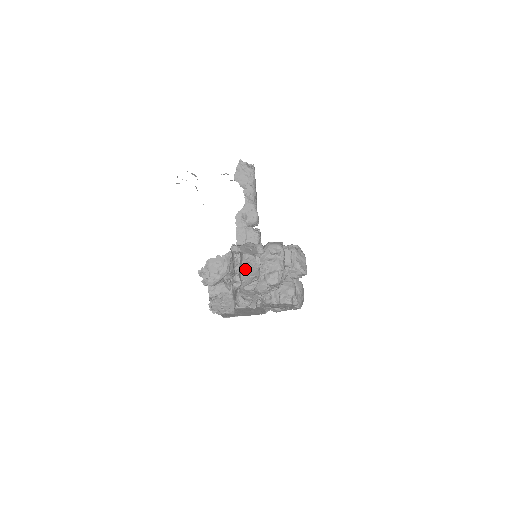
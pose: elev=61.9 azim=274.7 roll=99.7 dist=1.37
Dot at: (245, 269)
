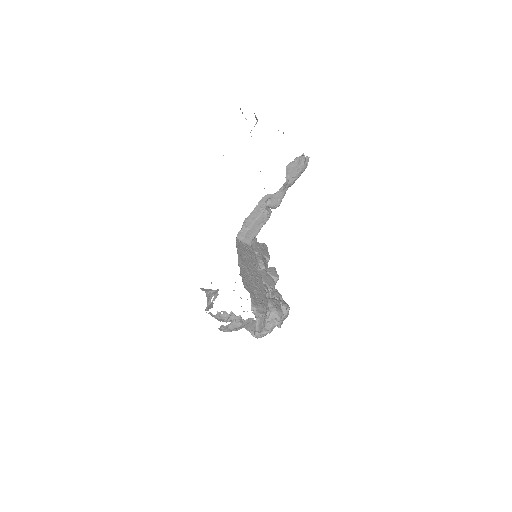
Dot at: (249, 329)
